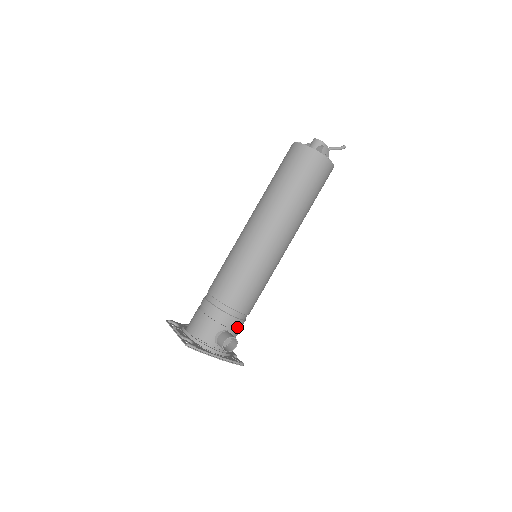
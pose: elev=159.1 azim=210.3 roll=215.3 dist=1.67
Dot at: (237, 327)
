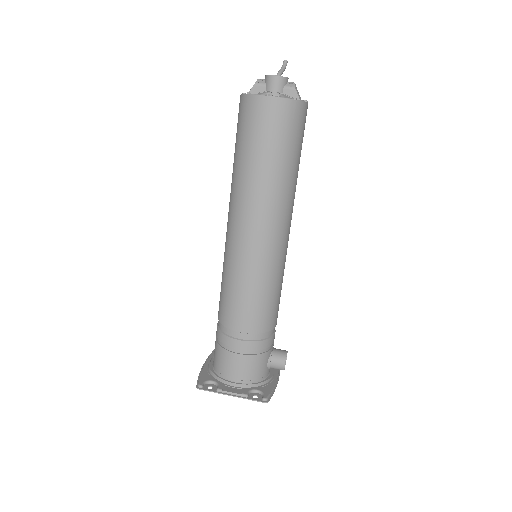
Dot at: occluded
